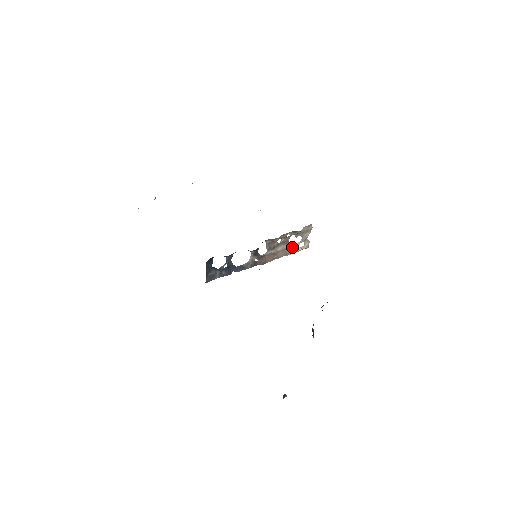
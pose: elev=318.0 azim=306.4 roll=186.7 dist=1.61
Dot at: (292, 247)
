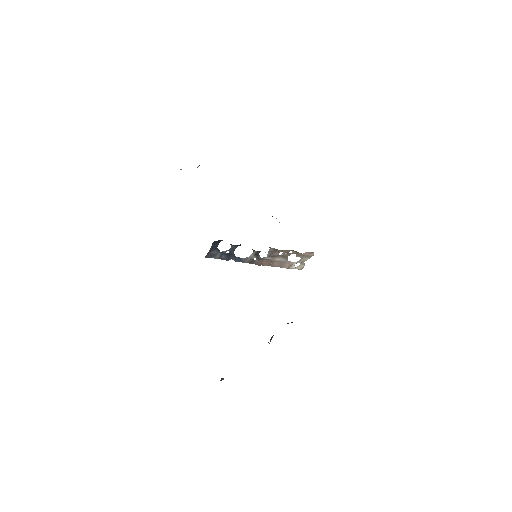
Dot at: (289, 263)
